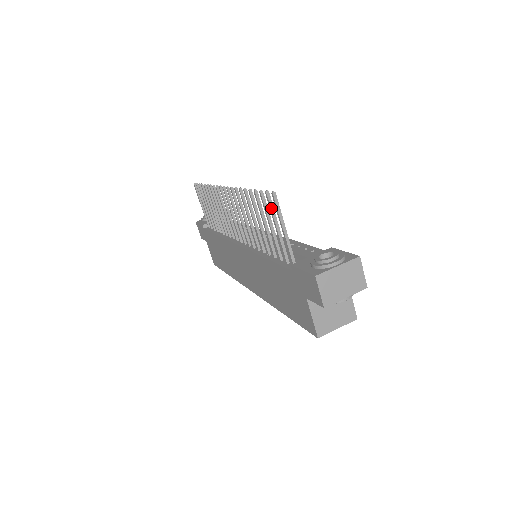
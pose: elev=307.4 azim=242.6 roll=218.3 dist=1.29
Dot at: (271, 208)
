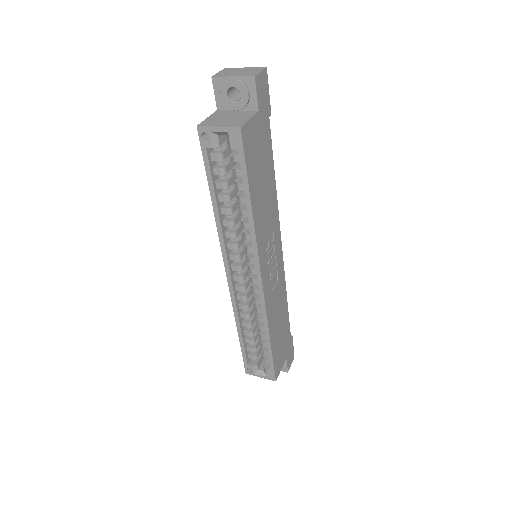
Dot at: occluded
